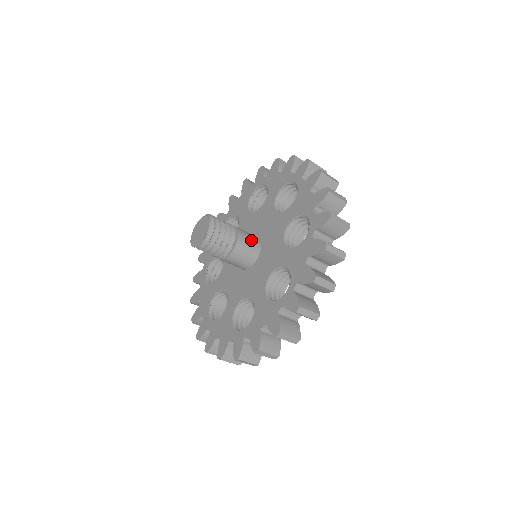
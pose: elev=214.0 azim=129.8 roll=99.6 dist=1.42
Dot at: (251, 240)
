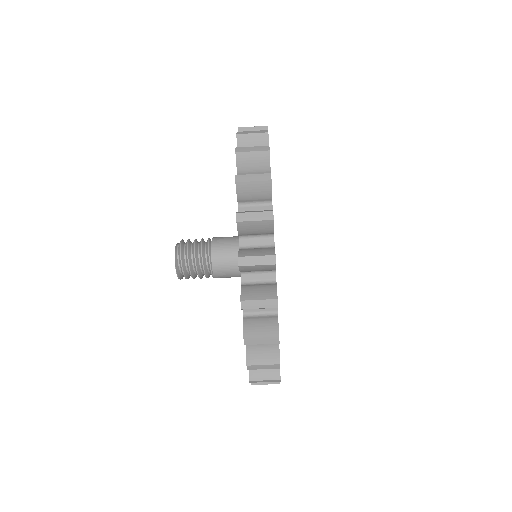
Dot at: (231, 237)
